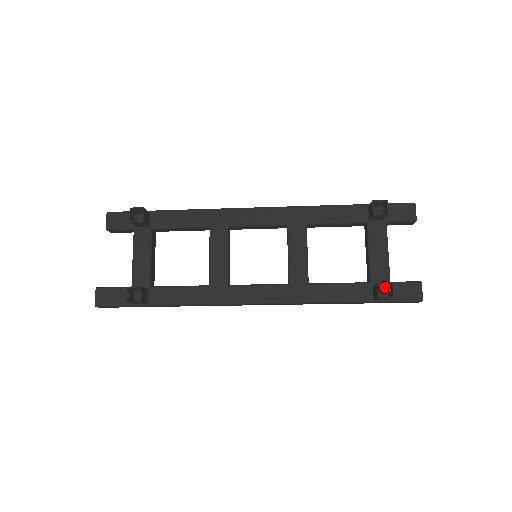
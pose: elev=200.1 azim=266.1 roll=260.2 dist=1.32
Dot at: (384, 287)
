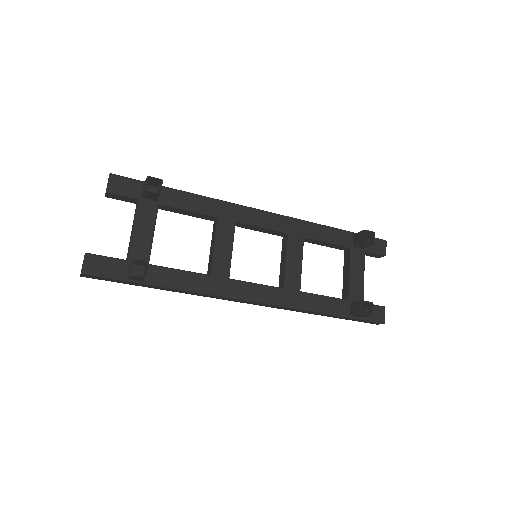
Dot at: occluded
